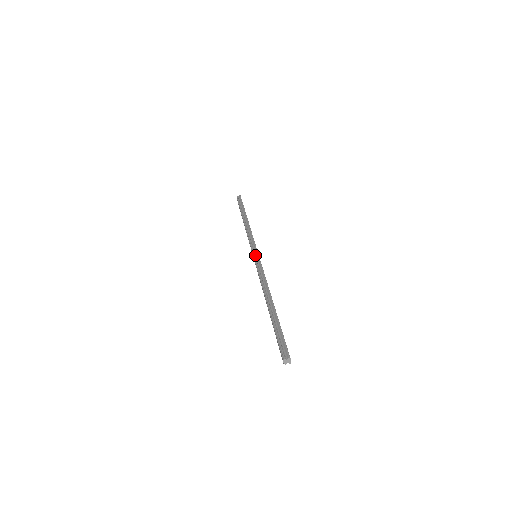
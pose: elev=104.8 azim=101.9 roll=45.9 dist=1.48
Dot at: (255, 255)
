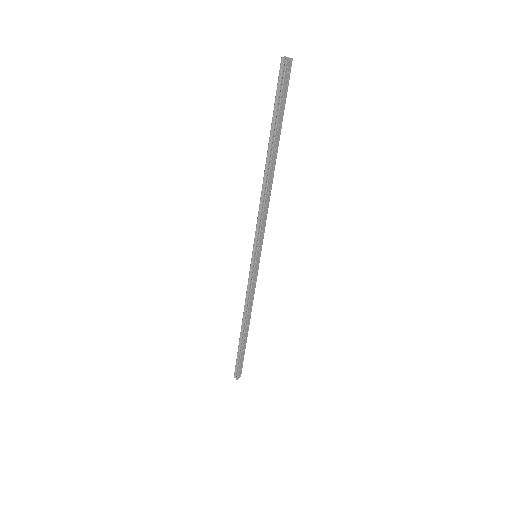
Dot at: occluded
